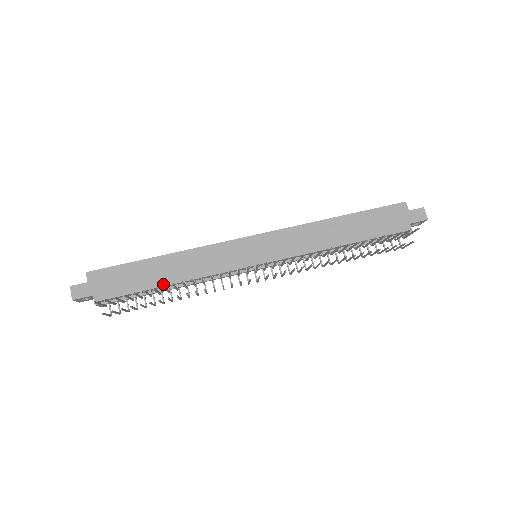
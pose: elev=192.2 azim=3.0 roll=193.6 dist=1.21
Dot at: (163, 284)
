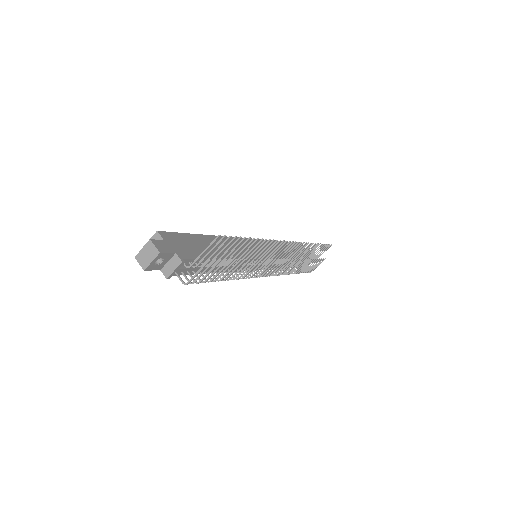
Dot at: occluded
